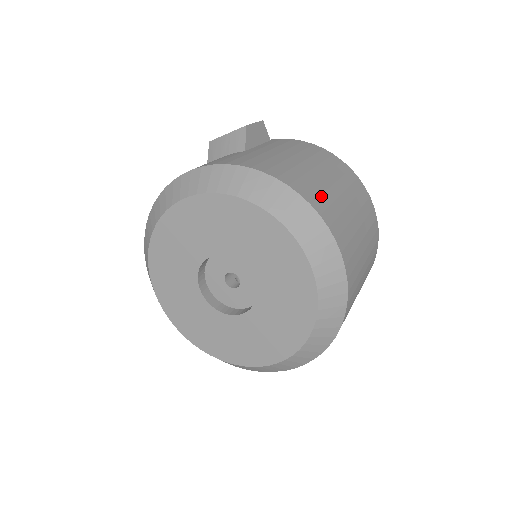
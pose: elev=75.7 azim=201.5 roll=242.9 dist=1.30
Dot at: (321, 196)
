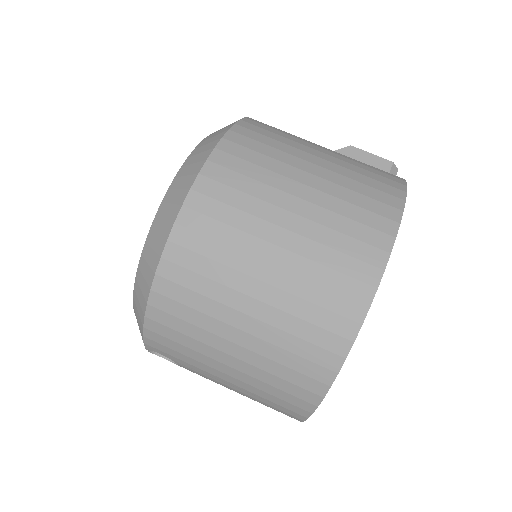
Dot at: (263, 144)
